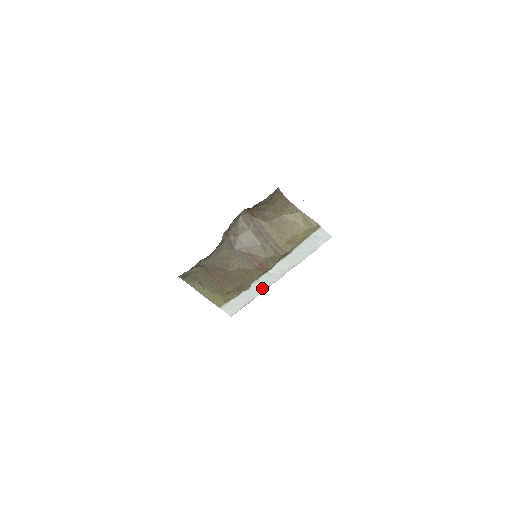
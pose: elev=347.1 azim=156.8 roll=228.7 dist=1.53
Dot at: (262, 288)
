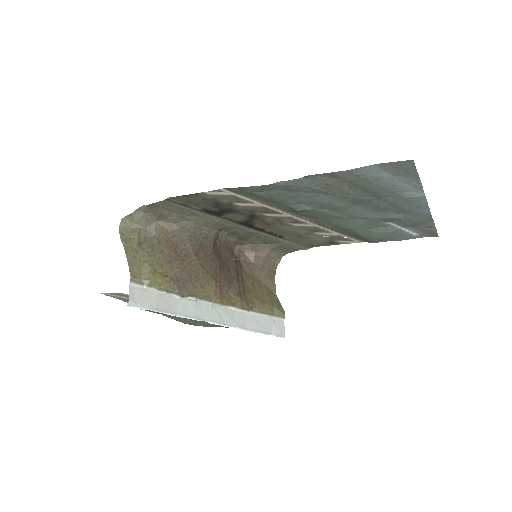
Dot at: (192, 313)
